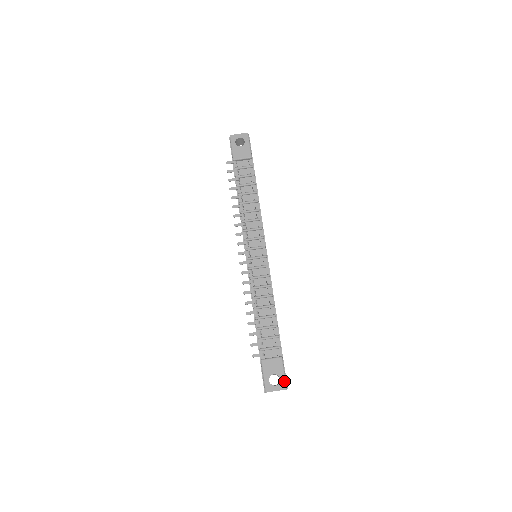
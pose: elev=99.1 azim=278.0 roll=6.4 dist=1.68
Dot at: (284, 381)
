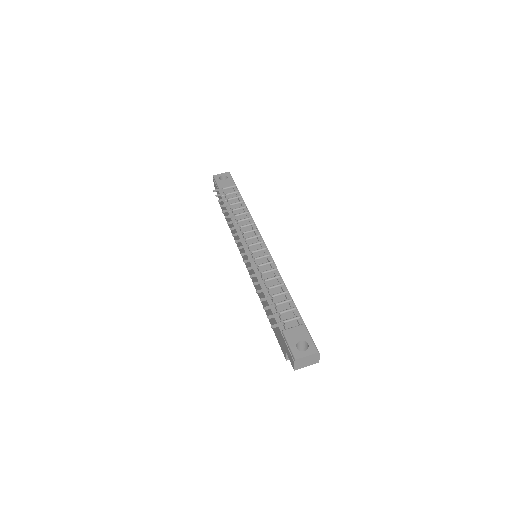
Dot at: (313, 345)
